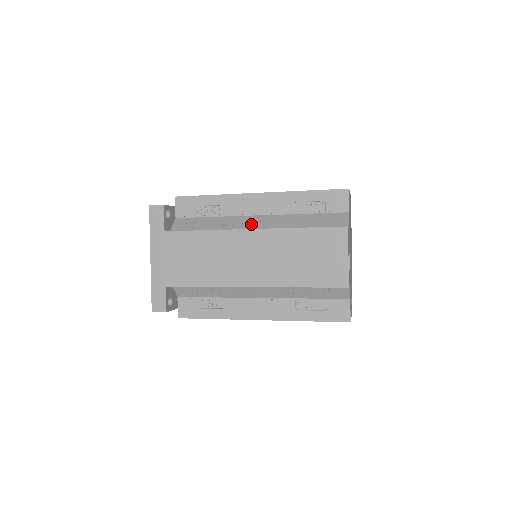
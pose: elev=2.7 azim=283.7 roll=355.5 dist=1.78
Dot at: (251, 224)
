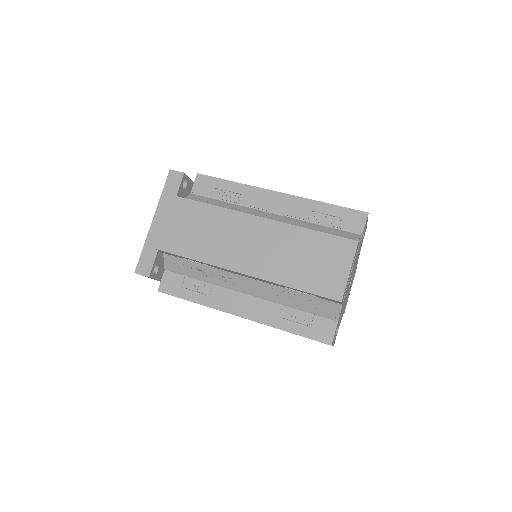
Dot at: occluded
